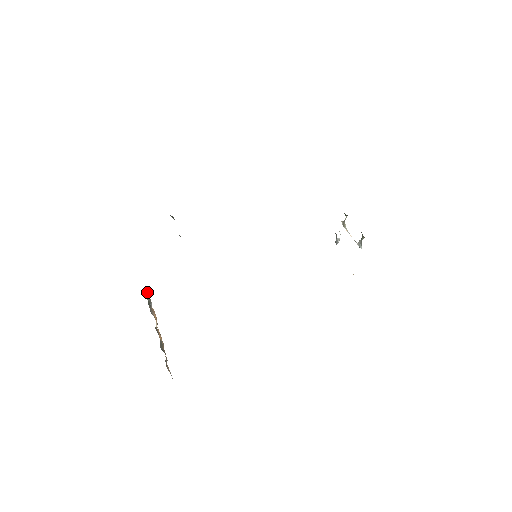
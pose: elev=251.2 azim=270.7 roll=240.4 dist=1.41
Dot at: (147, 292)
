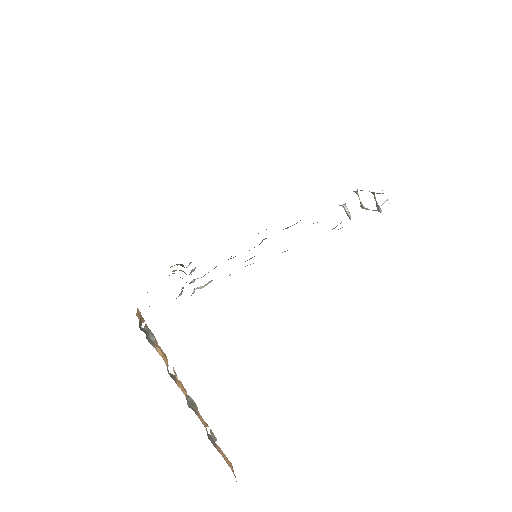
Dot at: (142, 321)
